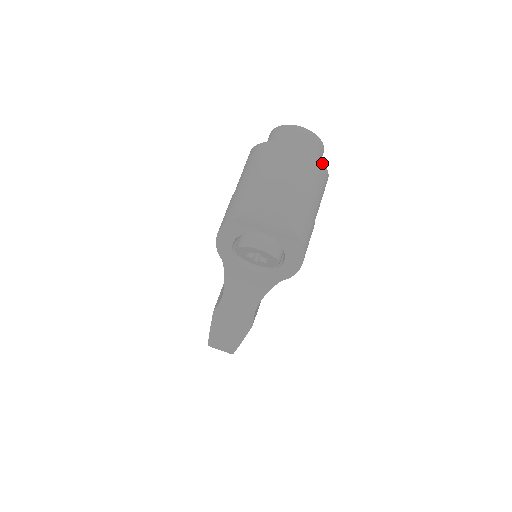
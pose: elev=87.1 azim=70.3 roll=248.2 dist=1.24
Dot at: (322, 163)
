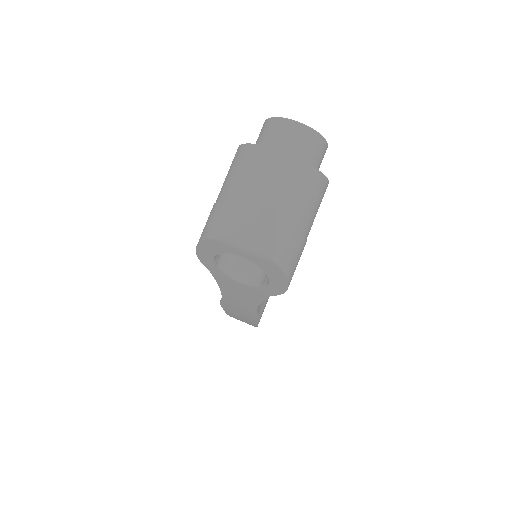
Dot at: (315, 169)
